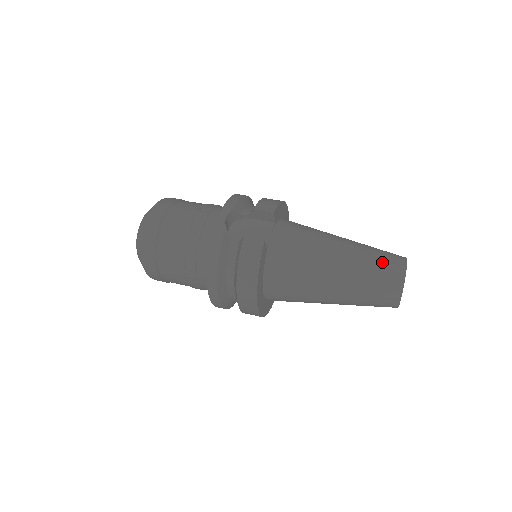
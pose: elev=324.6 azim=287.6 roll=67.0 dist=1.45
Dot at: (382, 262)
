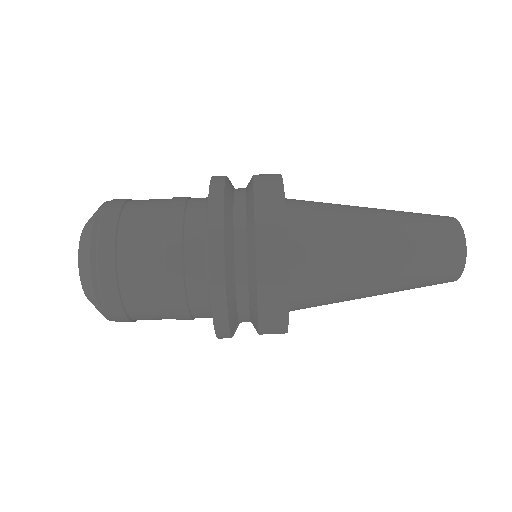
Dot at: occluded
